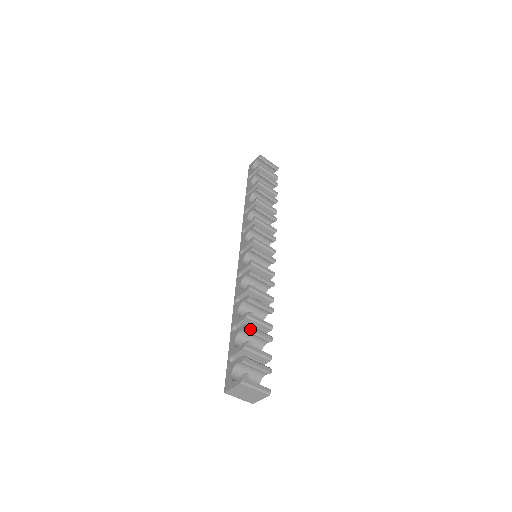
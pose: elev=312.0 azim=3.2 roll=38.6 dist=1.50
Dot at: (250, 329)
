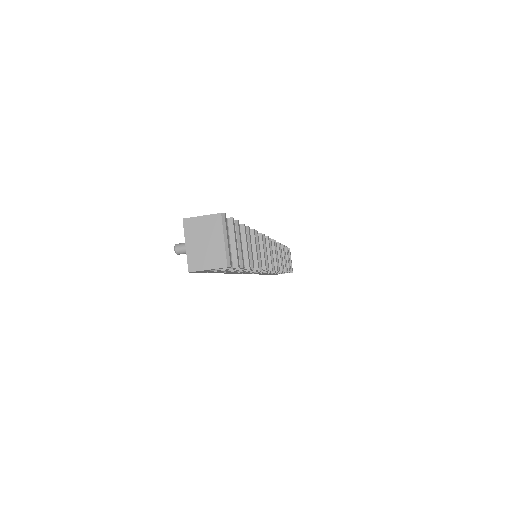
Dot at: (245, 230)
